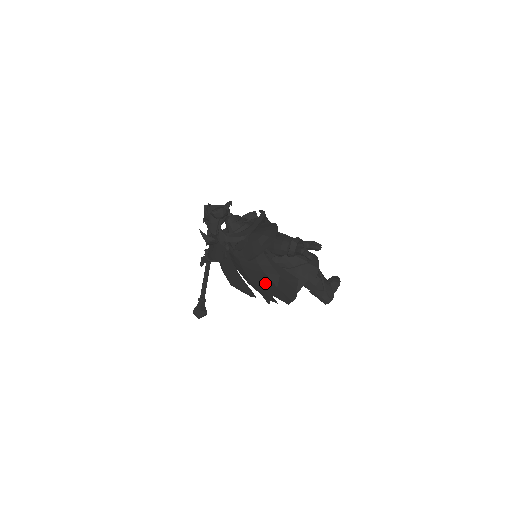
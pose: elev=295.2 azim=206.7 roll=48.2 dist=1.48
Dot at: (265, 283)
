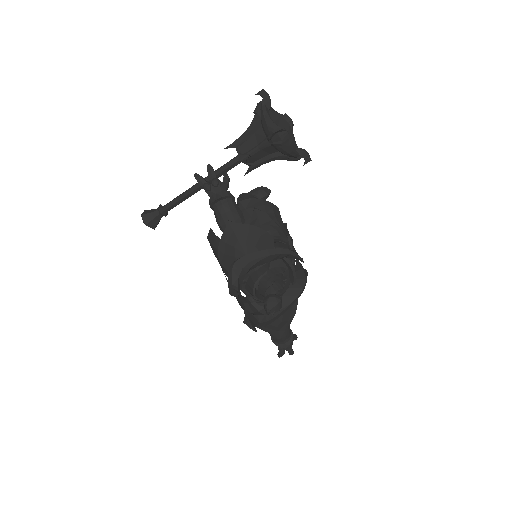
Dot at: (236, 298)
